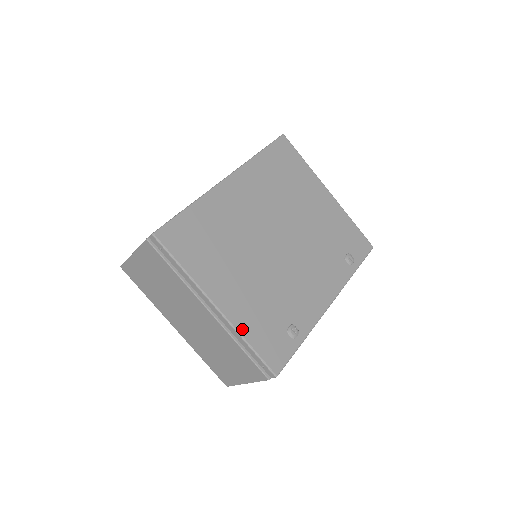
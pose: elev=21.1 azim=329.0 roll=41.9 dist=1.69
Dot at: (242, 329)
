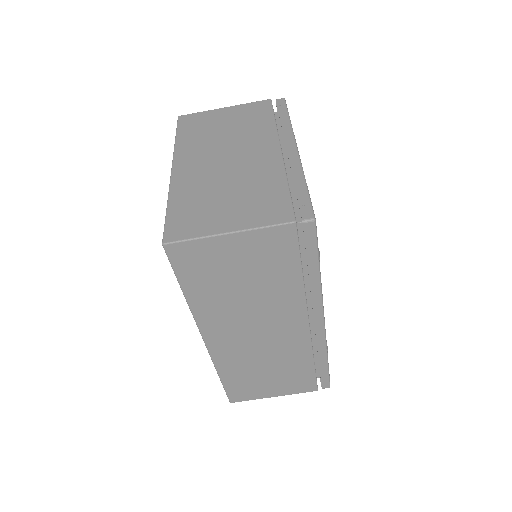
Dot at: occluded
